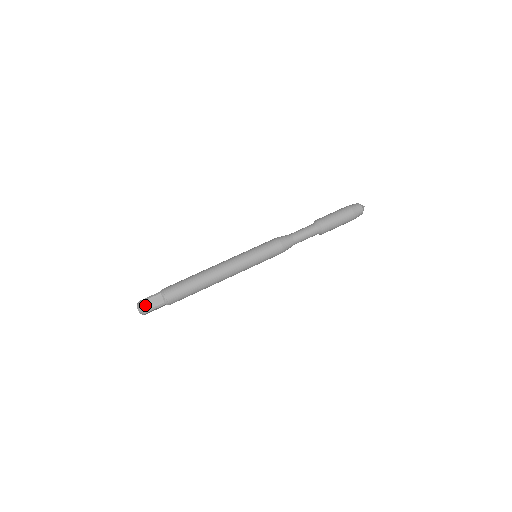
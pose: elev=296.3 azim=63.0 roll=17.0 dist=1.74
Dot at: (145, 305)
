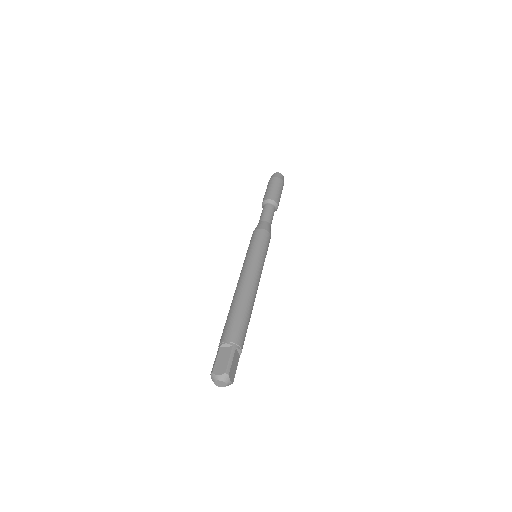
Dot at: (219, 368)
